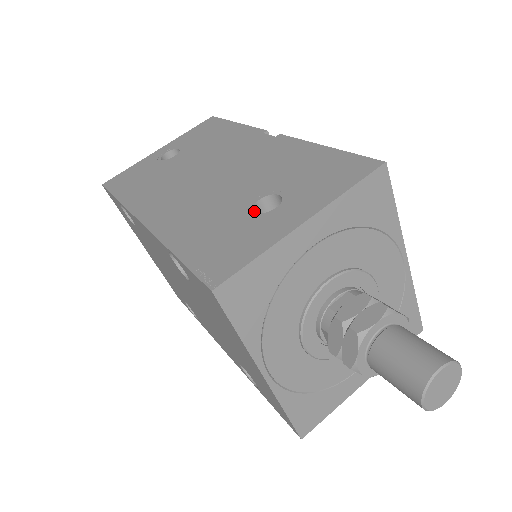
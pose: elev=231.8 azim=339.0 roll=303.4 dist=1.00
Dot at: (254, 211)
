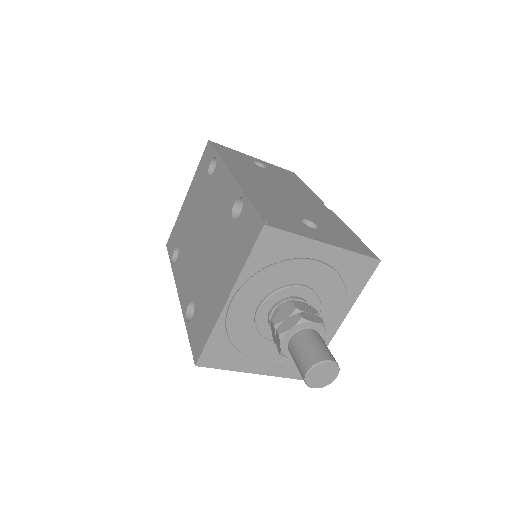
Dot at: occluded
